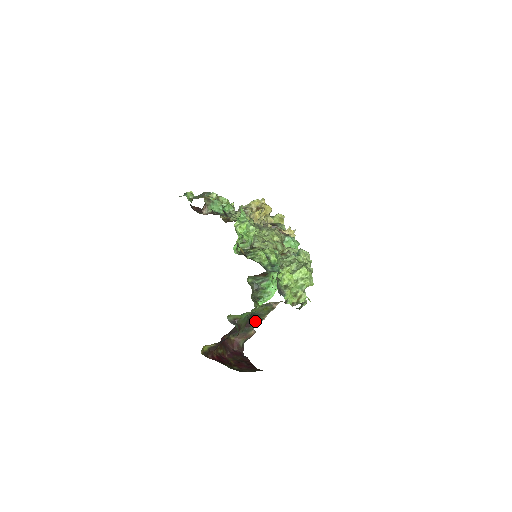
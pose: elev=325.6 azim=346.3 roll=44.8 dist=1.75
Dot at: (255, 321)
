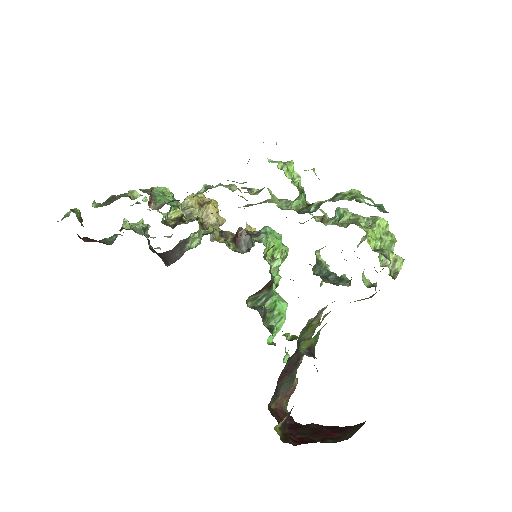
Dot at: (298, 358)
